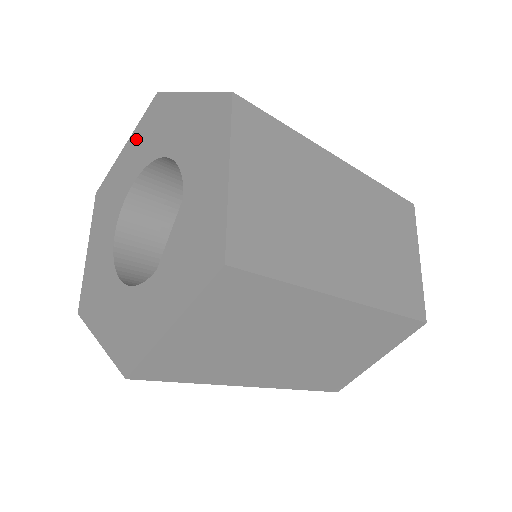
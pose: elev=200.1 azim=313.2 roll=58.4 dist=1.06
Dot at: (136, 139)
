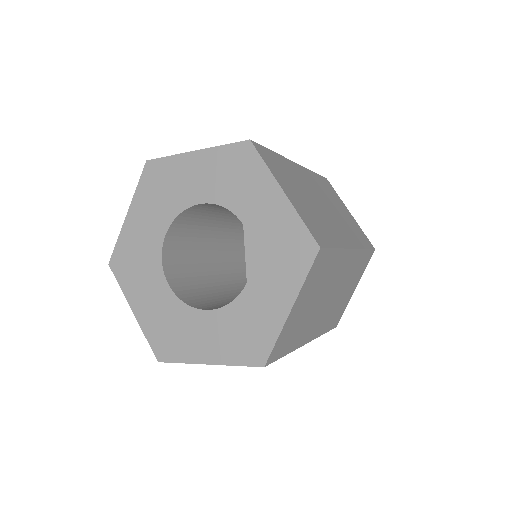
Dot at: (142, 203)
